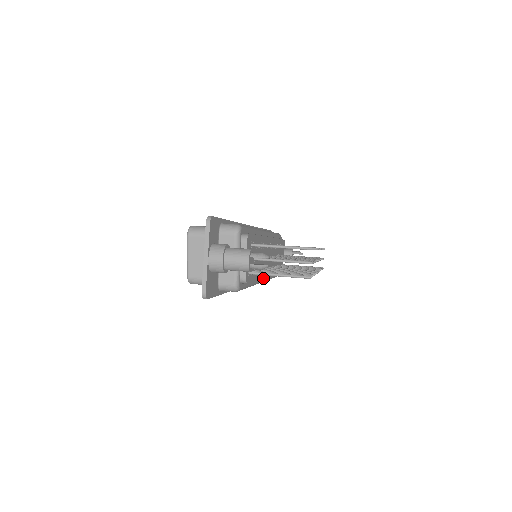
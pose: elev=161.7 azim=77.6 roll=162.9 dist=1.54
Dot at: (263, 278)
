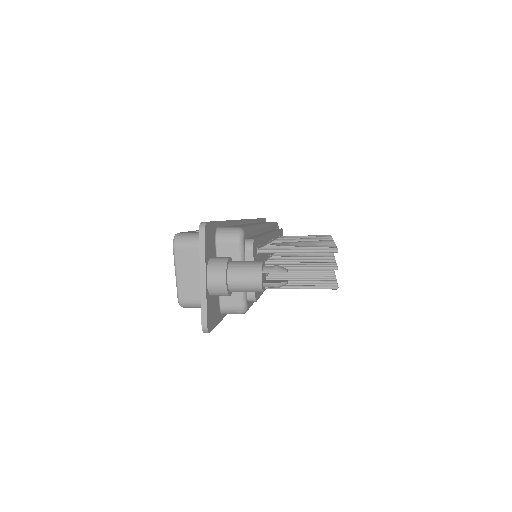
Dot at: occluded
